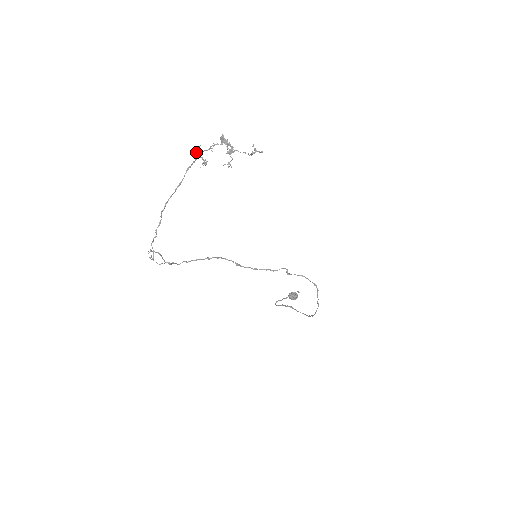
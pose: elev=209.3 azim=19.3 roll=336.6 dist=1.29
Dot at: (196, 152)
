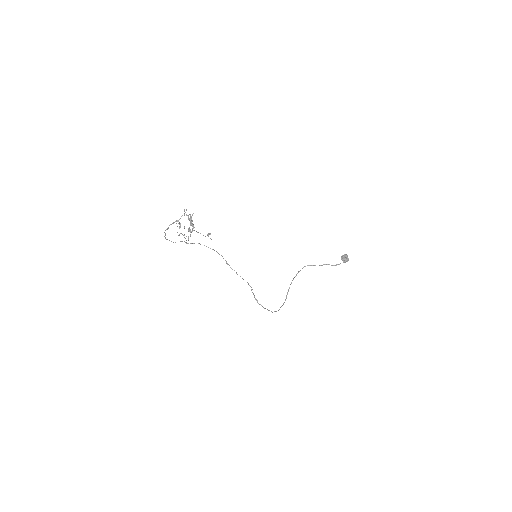
Dot at: (184, 211)
